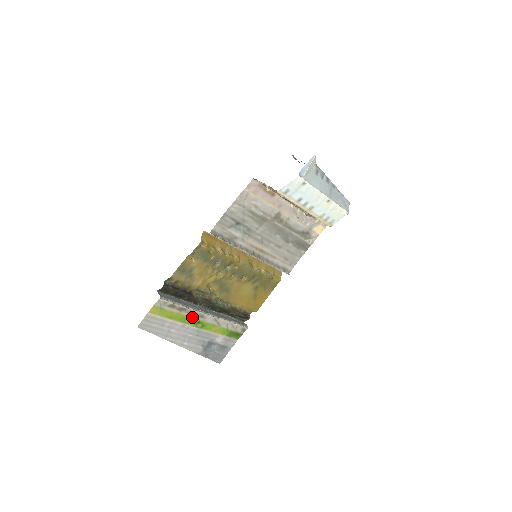
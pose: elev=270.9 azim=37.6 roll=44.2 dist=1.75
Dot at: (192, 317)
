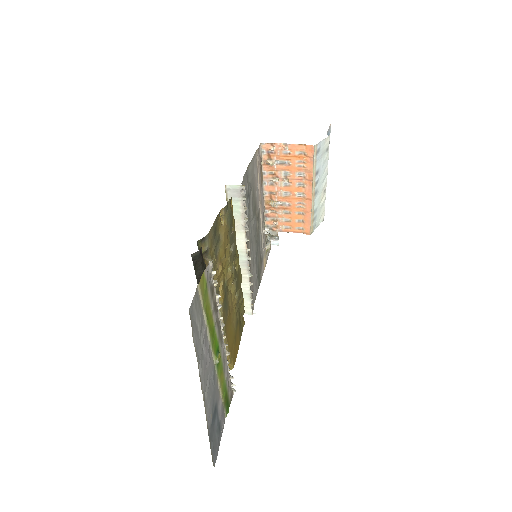
Dot at: (216, 334)
